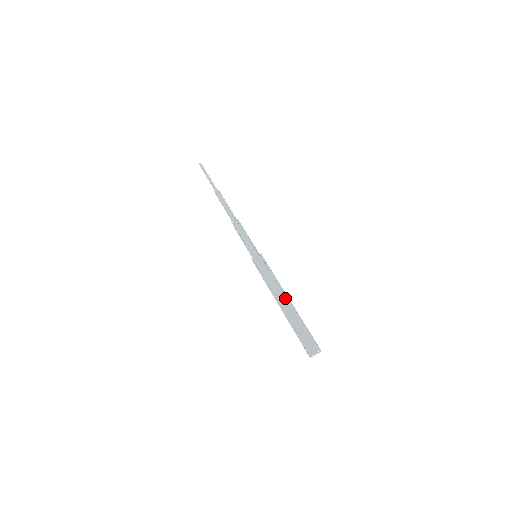
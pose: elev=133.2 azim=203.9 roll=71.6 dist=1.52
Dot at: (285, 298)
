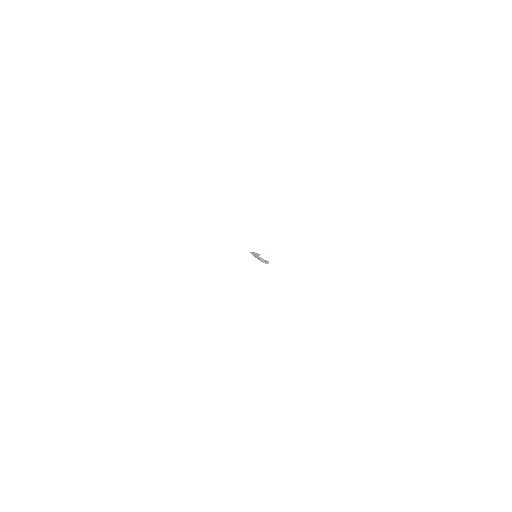
Dot at: occluded
